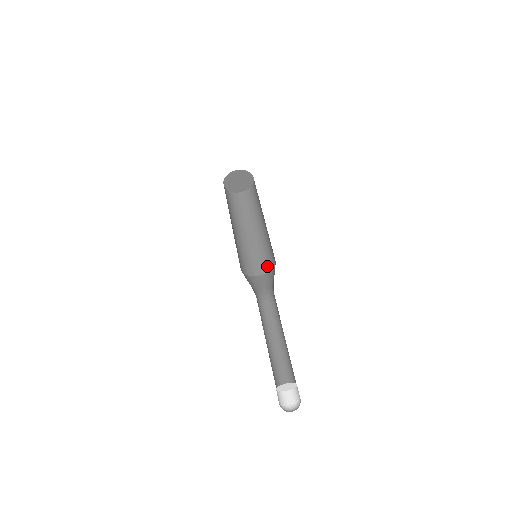
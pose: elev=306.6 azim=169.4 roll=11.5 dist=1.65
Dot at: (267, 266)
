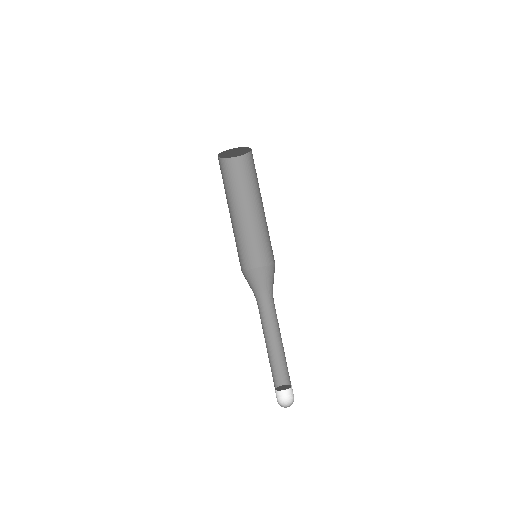
Dot at: (268, 258)
